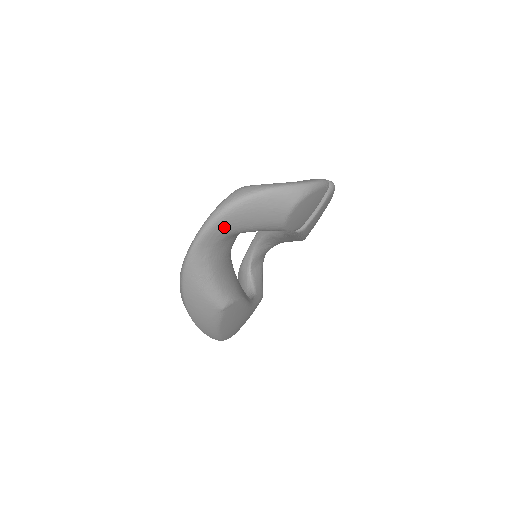
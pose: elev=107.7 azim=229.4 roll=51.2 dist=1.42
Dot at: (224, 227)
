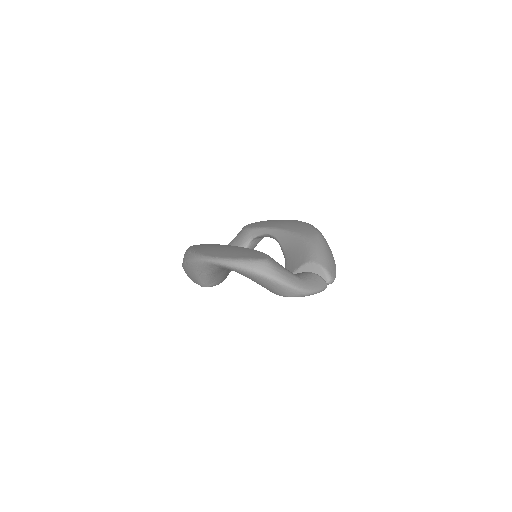
Dot at: (236, 271)
